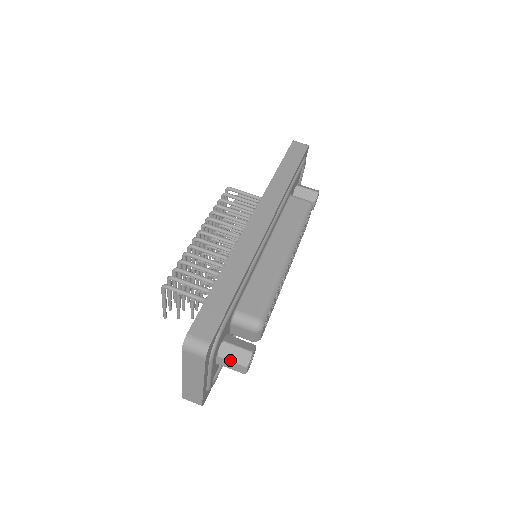
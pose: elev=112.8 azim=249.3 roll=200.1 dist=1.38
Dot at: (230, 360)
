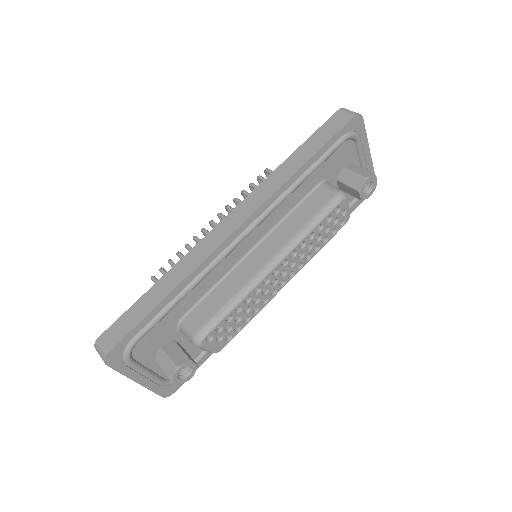
Dot at: (161, 368)
